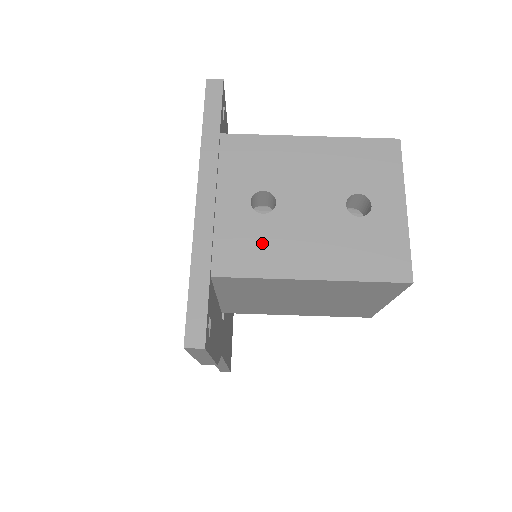
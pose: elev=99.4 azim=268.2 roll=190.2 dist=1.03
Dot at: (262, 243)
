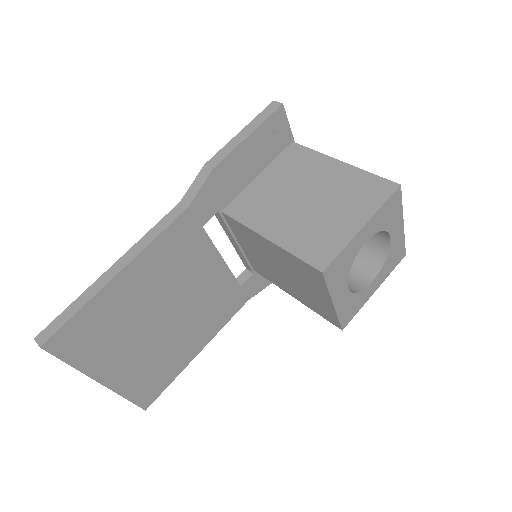
Dot at: occluded
